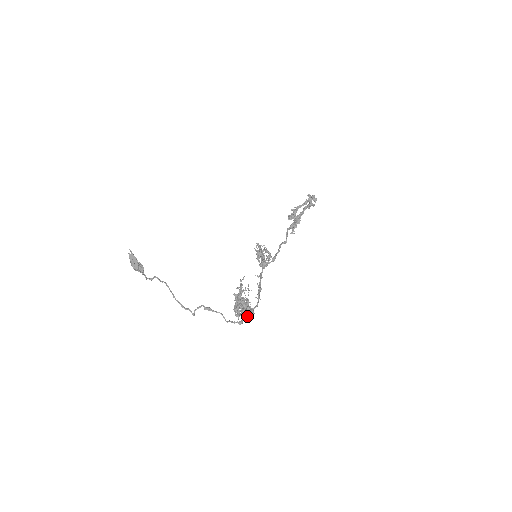
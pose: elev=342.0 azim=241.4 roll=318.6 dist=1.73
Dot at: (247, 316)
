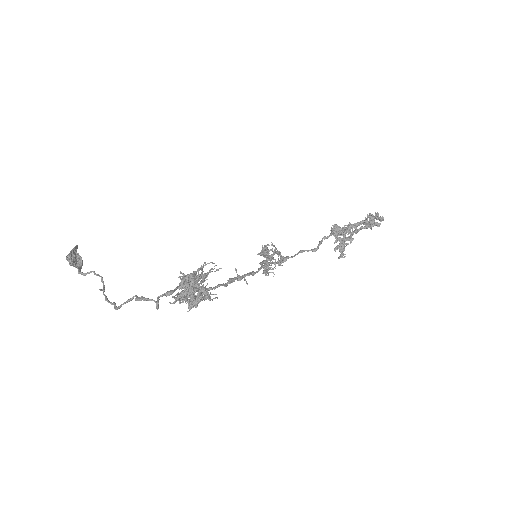
Dot at: (194, 298)
